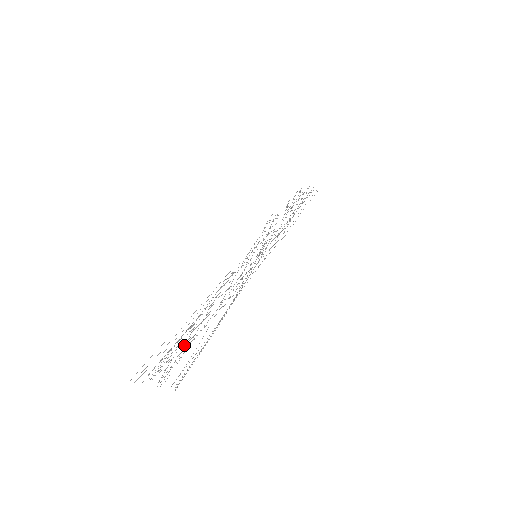
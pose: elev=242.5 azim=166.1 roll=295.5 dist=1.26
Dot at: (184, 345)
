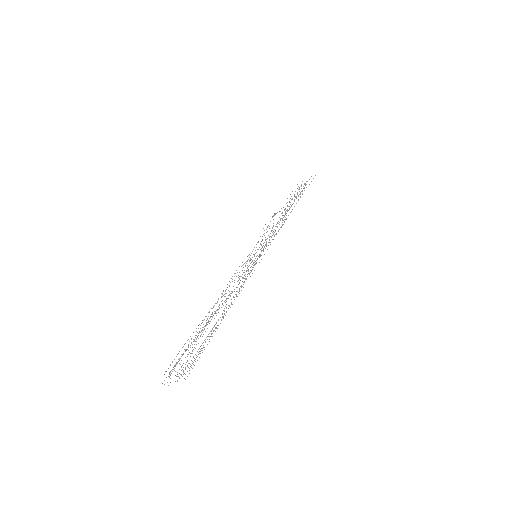
Dot at: (190, 345)
